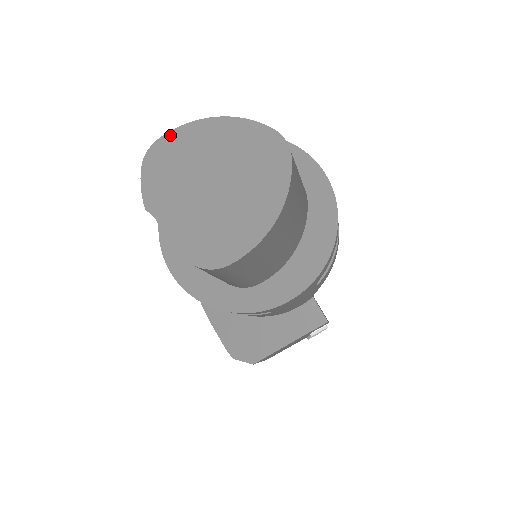
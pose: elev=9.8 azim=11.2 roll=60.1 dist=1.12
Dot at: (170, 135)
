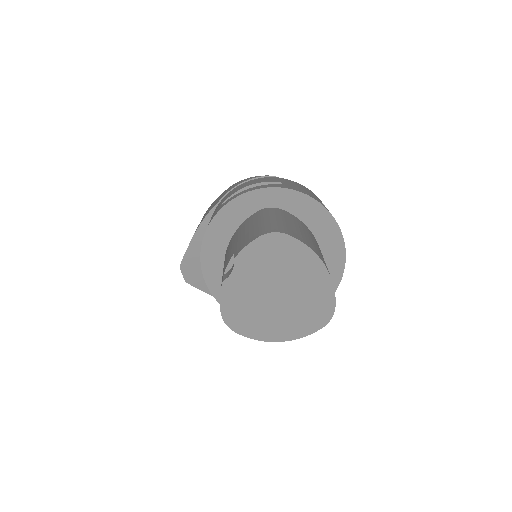
Dot at: (295, 241)
